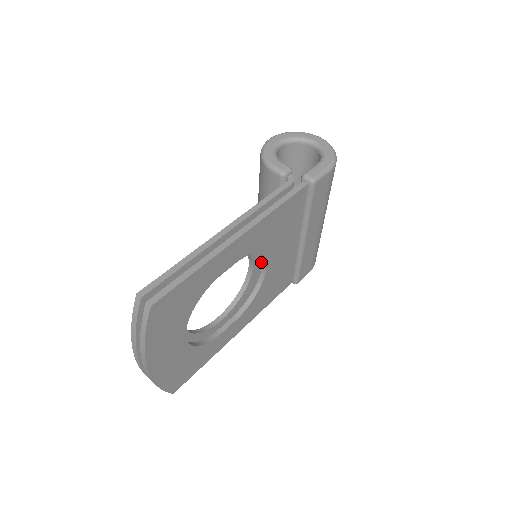
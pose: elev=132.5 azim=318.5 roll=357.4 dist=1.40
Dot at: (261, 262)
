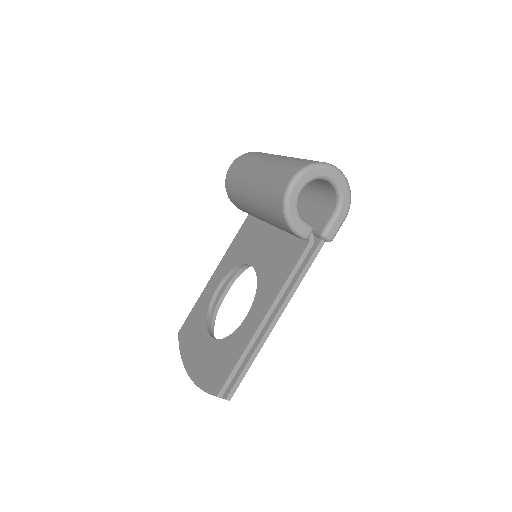
Dot at: occluded
